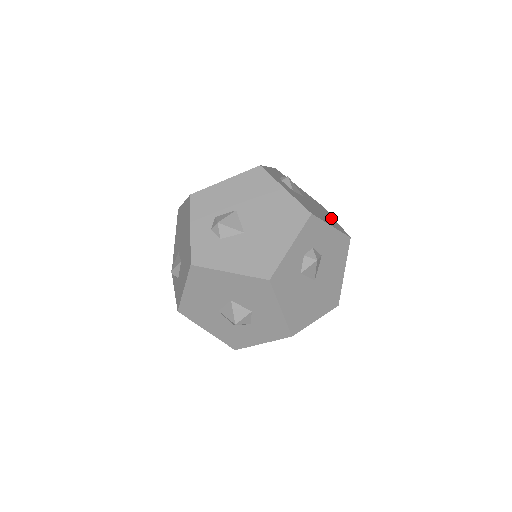
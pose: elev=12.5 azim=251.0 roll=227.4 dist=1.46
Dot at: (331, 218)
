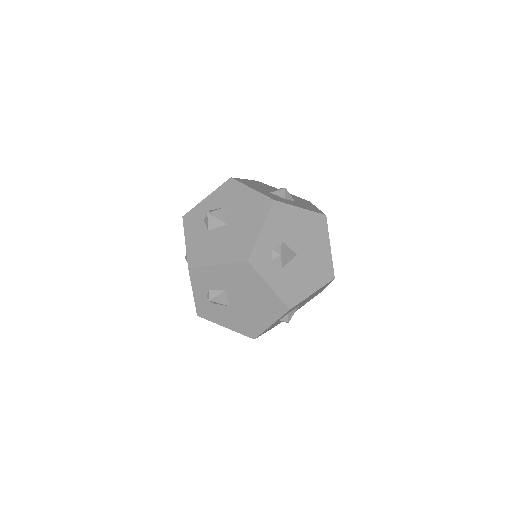
Dot at: occluded
